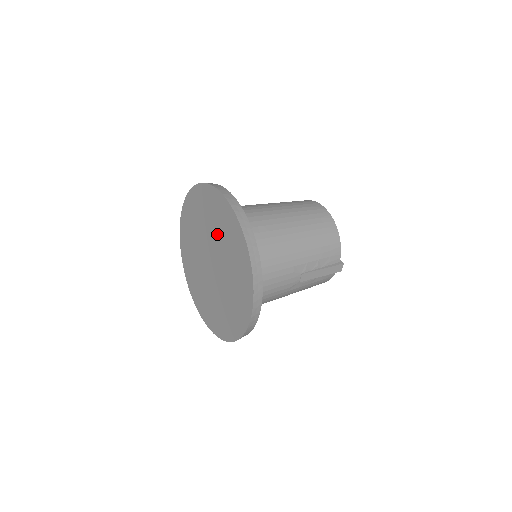
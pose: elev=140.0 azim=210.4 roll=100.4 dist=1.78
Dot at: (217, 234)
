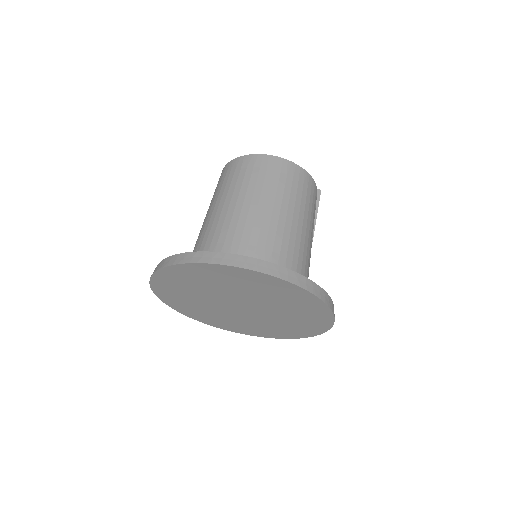
Dot at: (245, 292)
